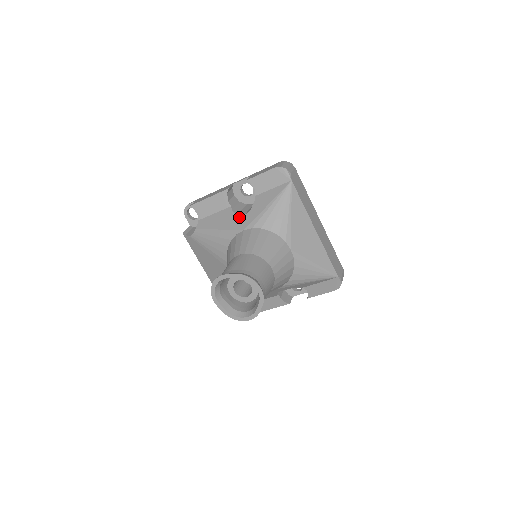
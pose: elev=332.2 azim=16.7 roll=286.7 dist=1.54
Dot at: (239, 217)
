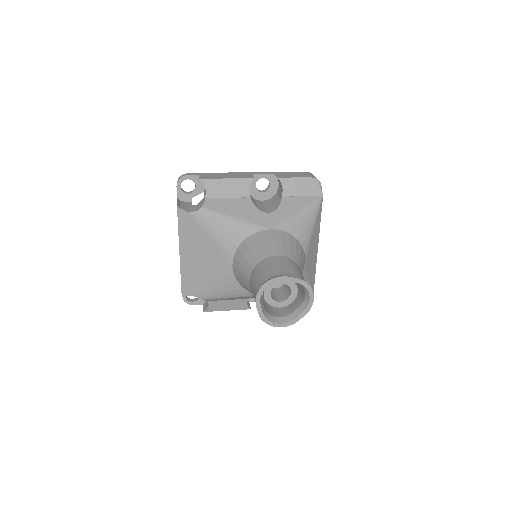
Dot at: (263, 213)
